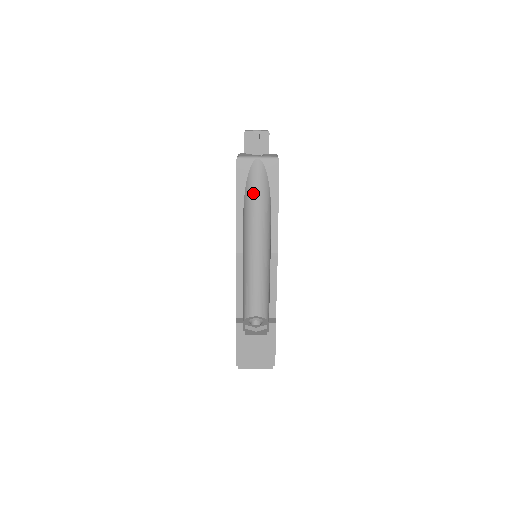
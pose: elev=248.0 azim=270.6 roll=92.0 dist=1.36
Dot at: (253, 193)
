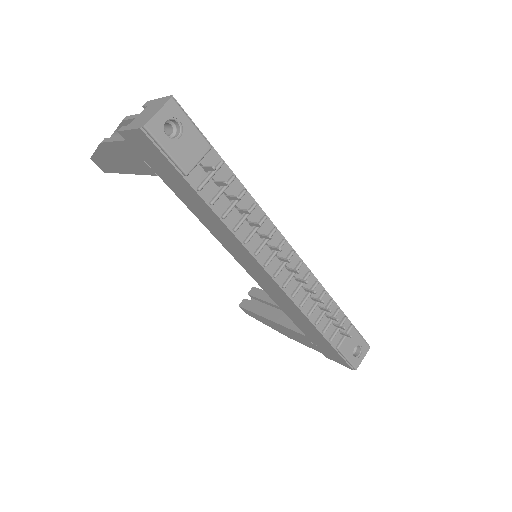
Dot at: occluded
